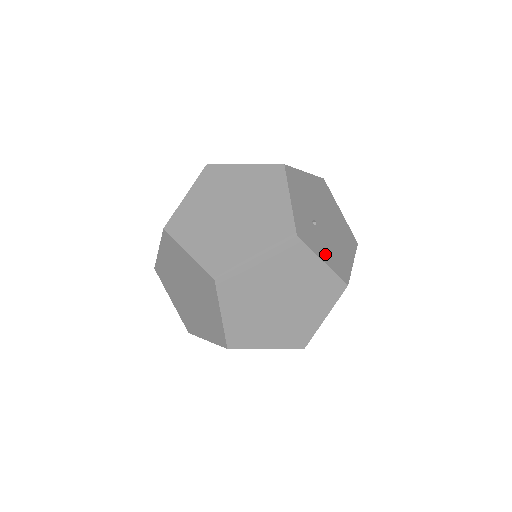
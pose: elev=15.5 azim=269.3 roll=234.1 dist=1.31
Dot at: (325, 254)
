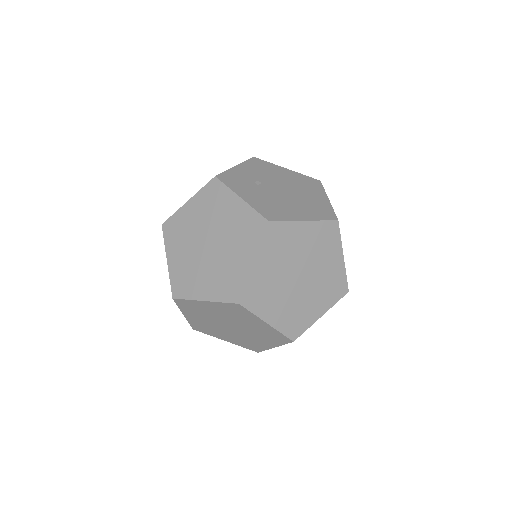
Dot at: (251, 197)
